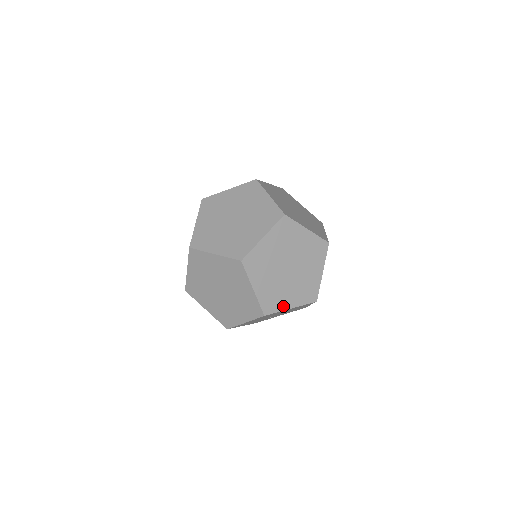
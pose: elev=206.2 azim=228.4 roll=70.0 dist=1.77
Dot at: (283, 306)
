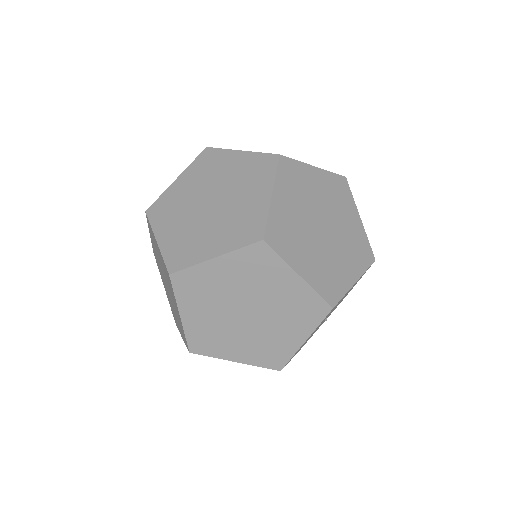
Dot at: (291, 347)
